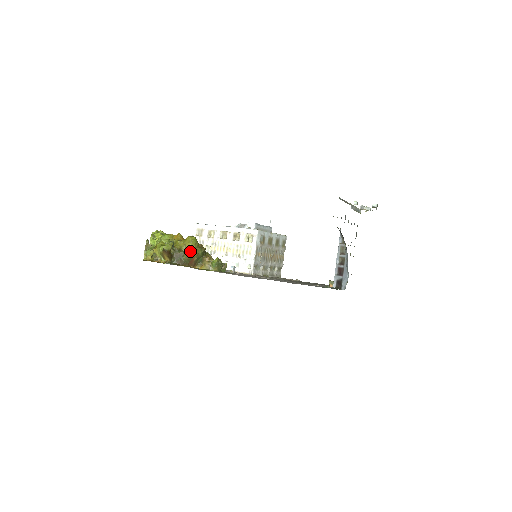
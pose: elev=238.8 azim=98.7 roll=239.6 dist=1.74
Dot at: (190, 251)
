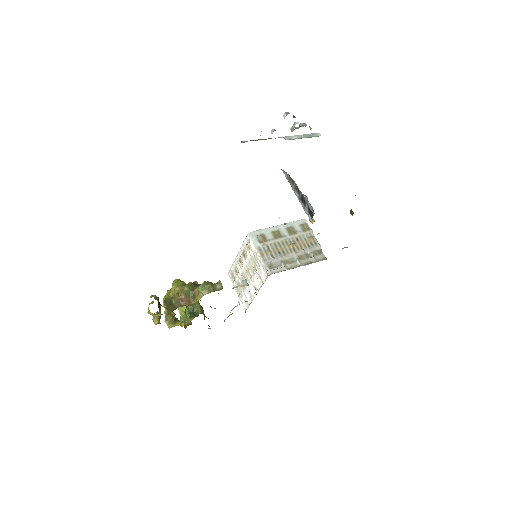
Dot at: (175, 293)
